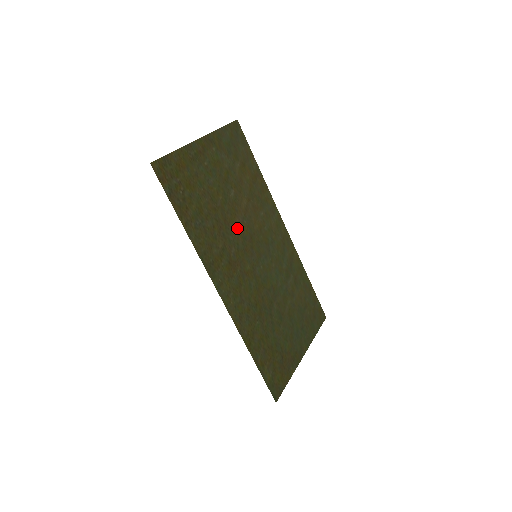
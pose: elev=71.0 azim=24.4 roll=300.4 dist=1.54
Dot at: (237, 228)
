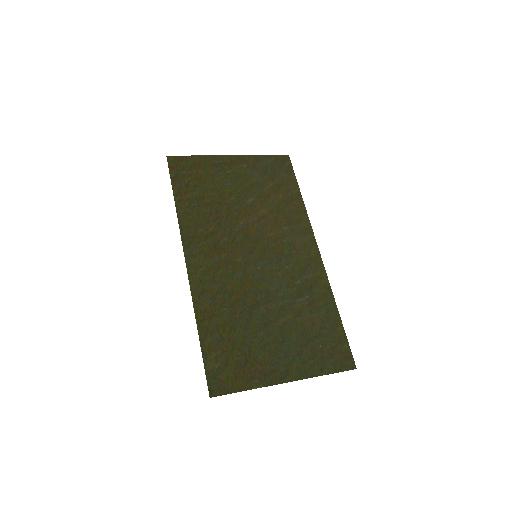
Dot at: (241, 226)
